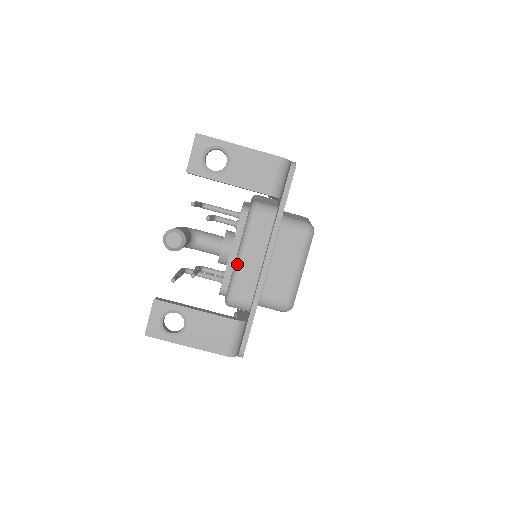
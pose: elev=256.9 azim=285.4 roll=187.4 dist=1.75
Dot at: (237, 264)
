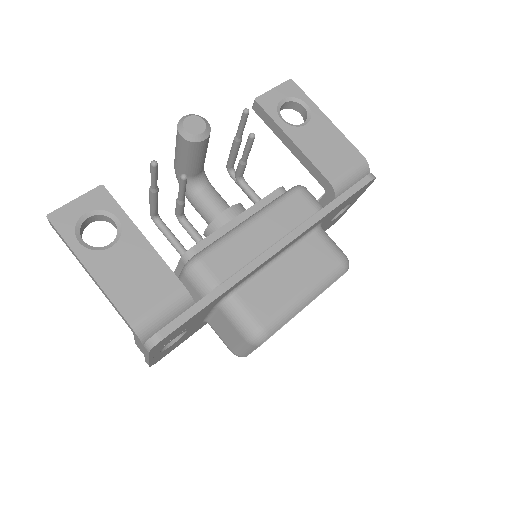
Dot at: (237, 228)
